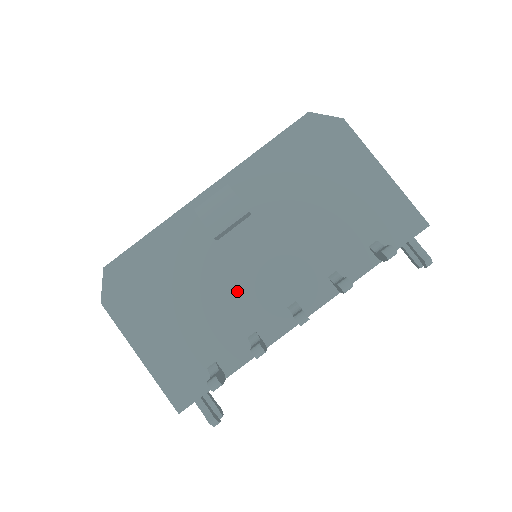
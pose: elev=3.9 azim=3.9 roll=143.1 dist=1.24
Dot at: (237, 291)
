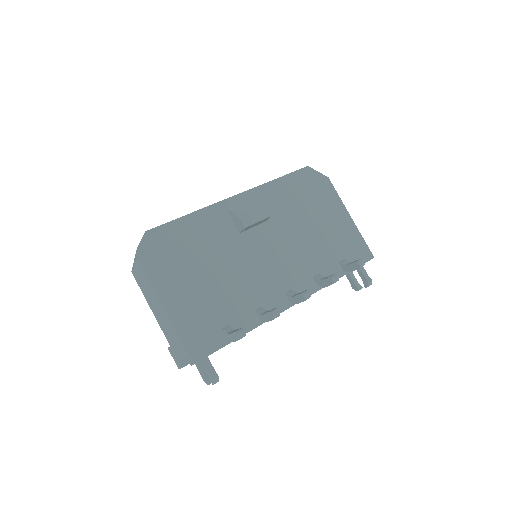
Dot at: (250, 273)
